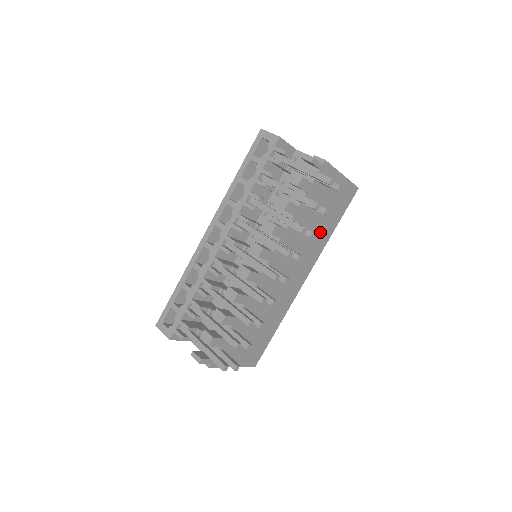
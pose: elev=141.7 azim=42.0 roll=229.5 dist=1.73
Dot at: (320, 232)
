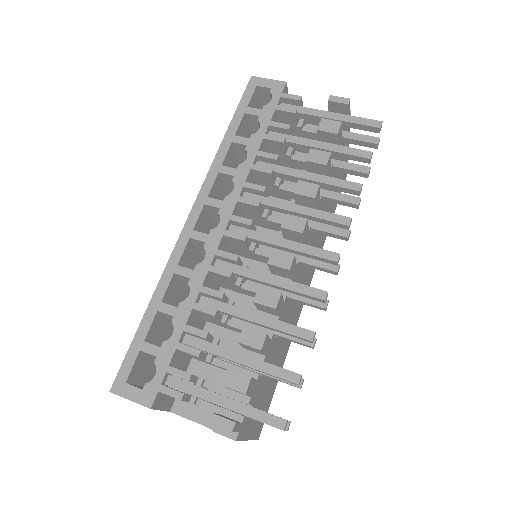
Dot at: occluded
